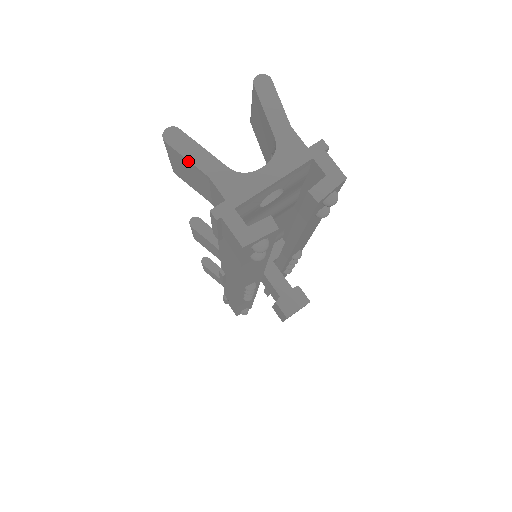
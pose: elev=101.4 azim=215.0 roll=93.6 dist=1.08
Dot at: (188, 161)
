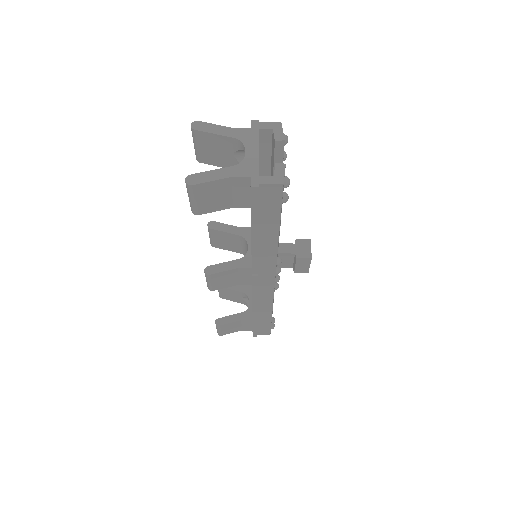
Dot at: (213, 182)
